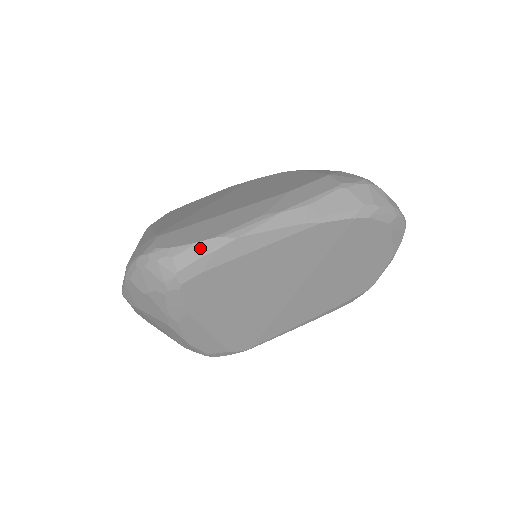
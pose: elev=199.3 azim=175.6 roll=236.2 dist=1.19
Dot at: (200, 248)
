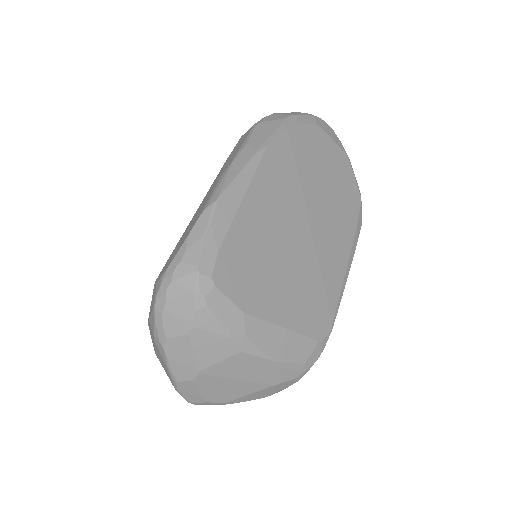
Dot at: (197, 233)
